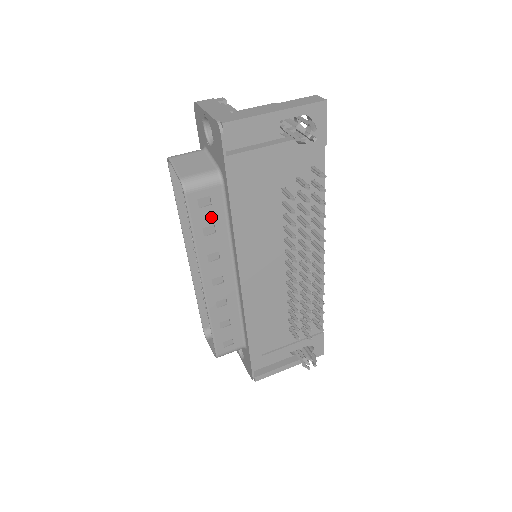
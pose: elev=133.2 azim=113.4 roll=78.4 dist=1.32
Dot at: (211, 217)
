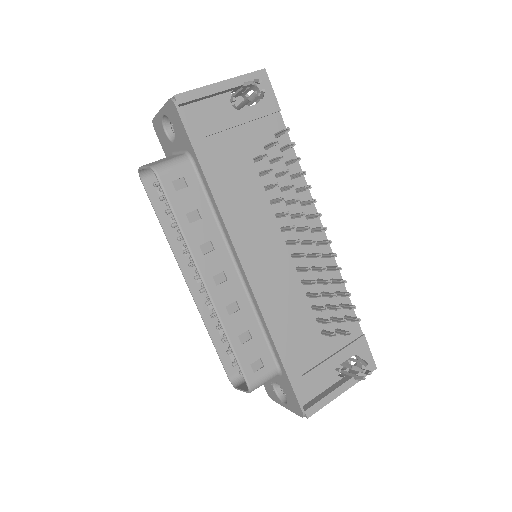
Dot at: (191, 201)
